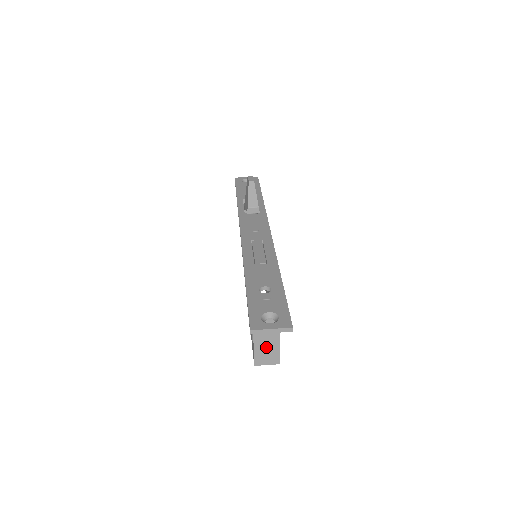
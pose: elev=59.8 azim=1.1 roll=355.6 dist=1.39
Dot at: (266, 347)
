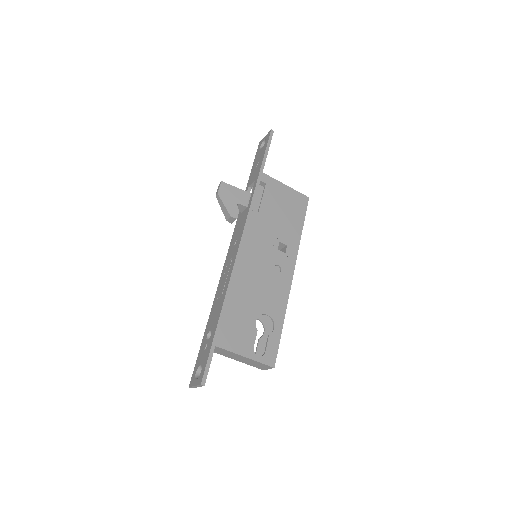
Dot at: (251, 363)
